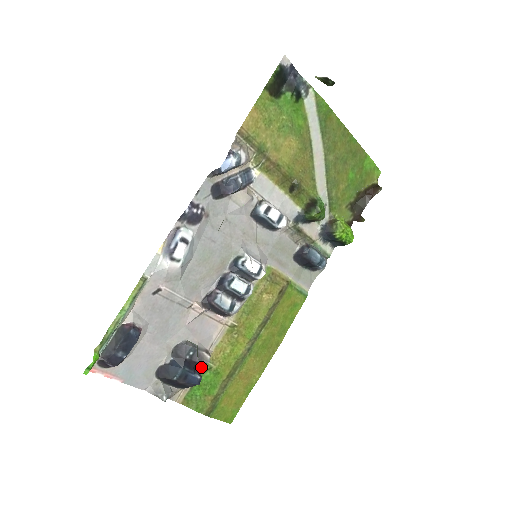
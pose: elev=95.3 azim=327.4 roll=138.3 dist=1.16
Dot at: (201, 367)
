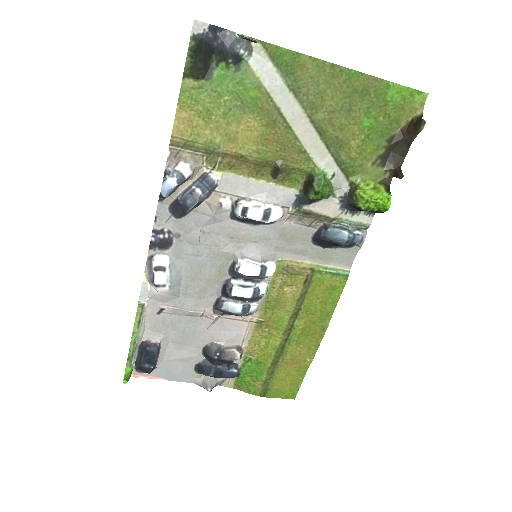
Dot at: (240, 359)
